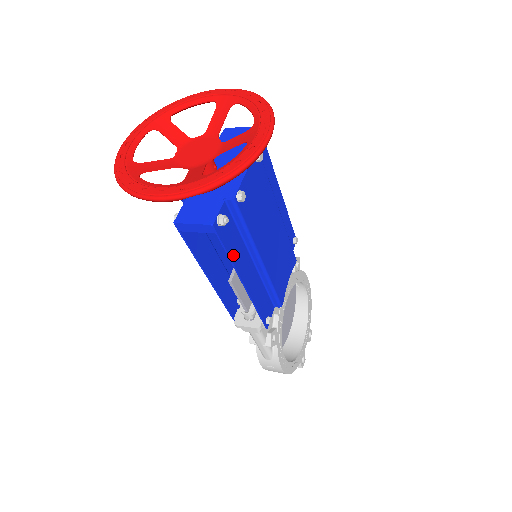
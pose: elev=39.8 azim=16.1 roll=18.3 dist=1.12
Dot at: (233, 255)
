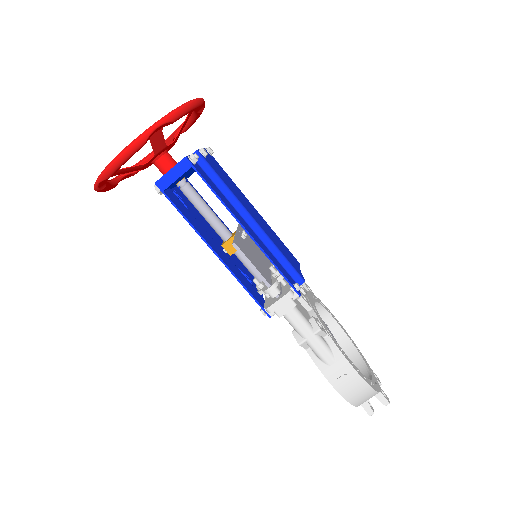
Dot at: (219, 196)
